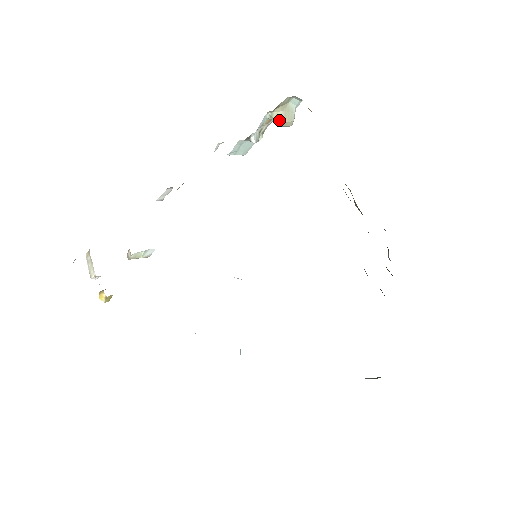
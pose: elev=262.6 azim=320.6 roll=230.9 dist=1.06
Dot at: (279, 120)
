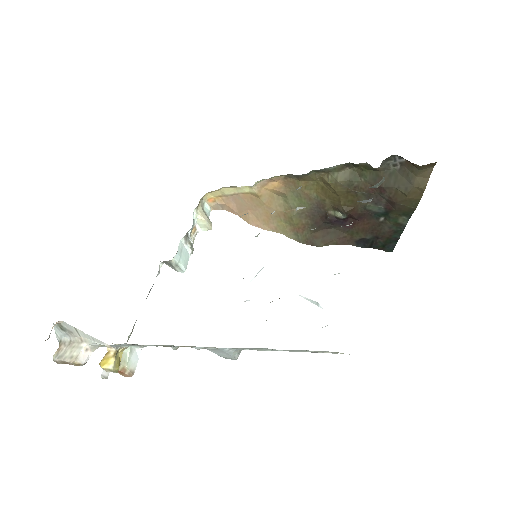
Dot at: (203, 217)
